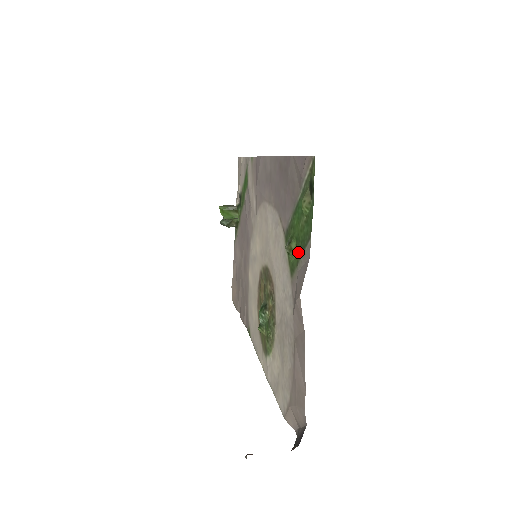
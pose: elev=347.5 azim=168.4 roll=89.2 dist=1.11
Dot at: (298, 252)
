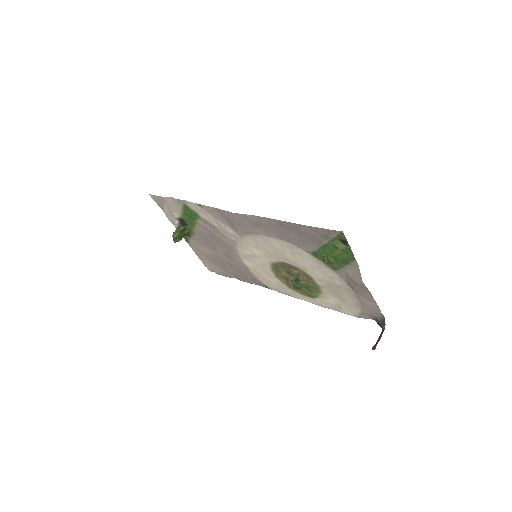
Dot at: (340, 263)
